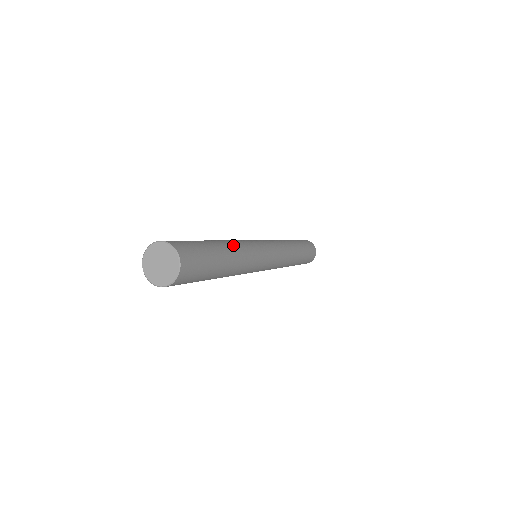
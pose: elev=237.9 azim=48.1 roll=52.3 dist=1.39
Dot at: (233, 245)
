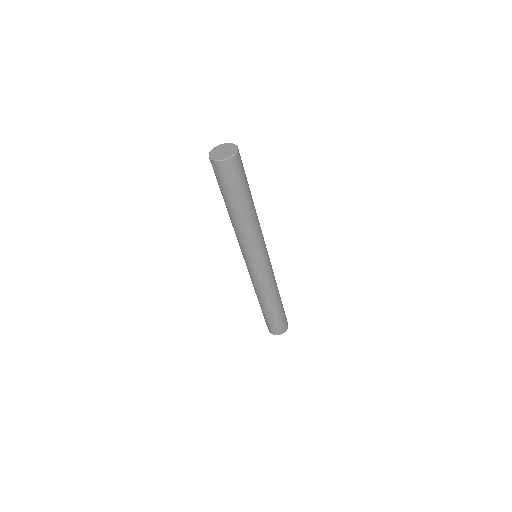
Dot at: occluded
